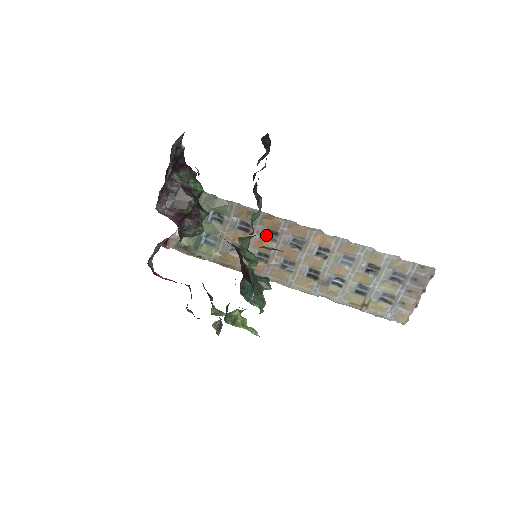
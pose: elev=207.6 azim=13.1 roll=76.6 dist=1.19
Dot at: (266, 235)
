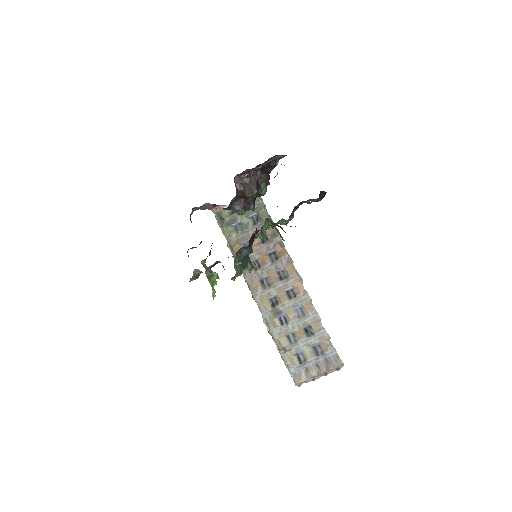
Dot at: (271, 254)
